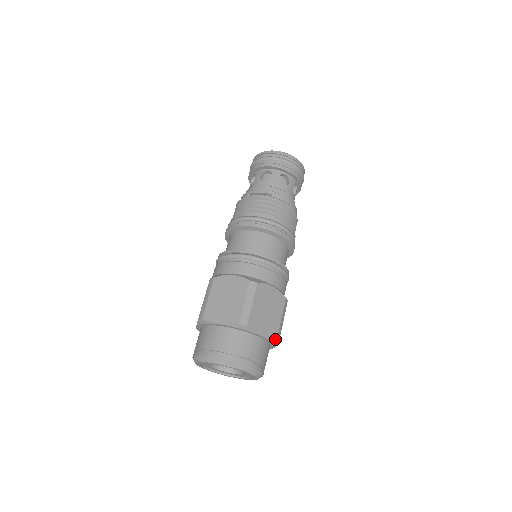
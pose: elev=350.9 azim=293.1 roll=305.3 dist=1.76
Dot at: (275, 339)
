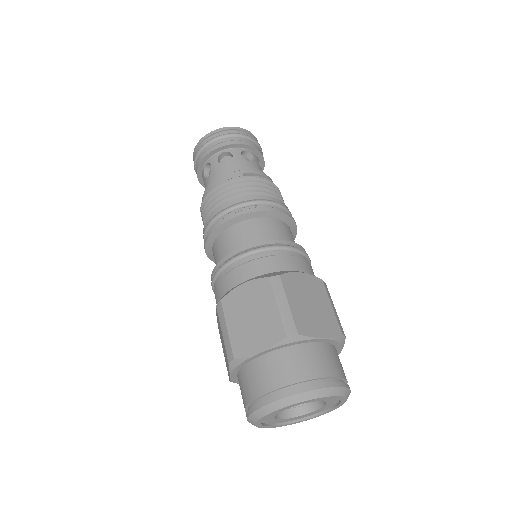
Dot at: occluded
